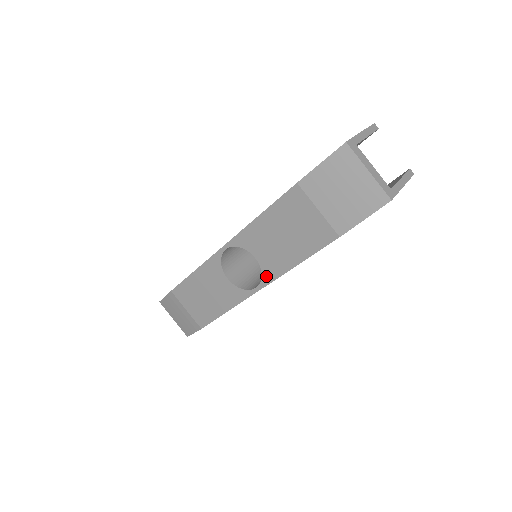
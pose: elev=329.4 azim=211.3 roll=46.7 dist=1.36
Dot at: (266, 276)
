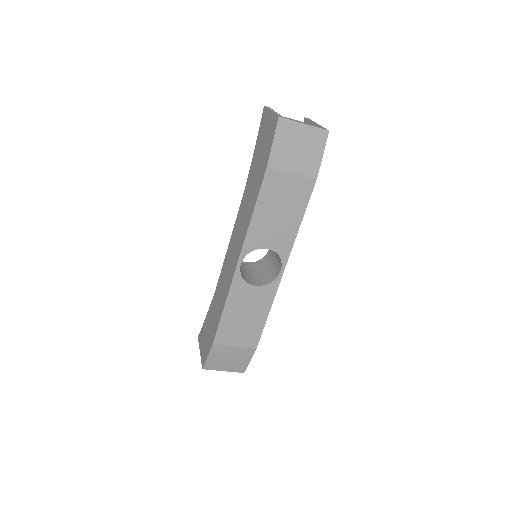
Dot at: (283, 255)
